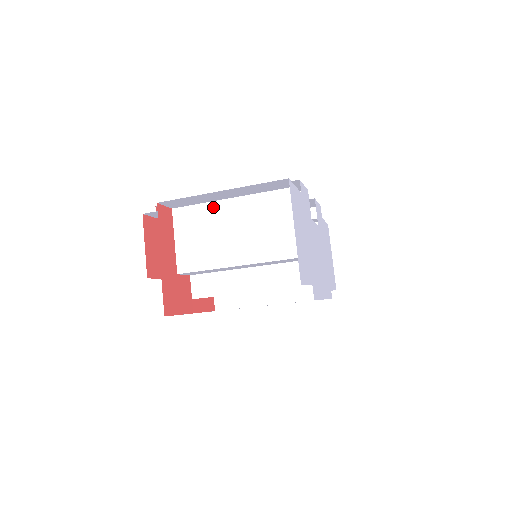
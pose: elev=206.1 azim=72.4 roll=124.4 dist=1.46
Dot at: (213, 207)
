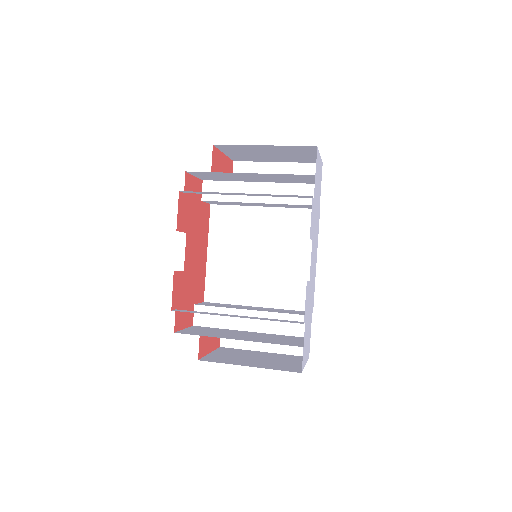
Dot at: (236, 339)
